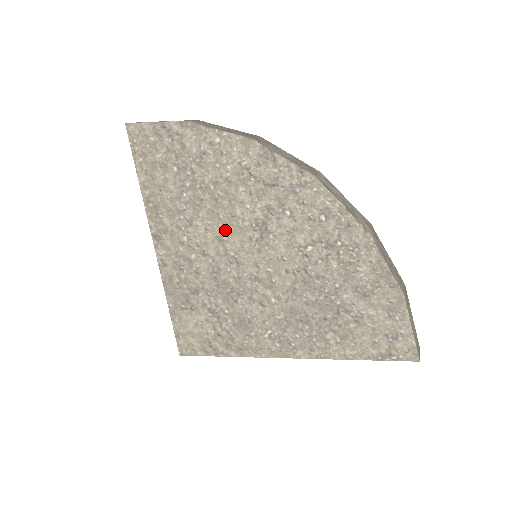
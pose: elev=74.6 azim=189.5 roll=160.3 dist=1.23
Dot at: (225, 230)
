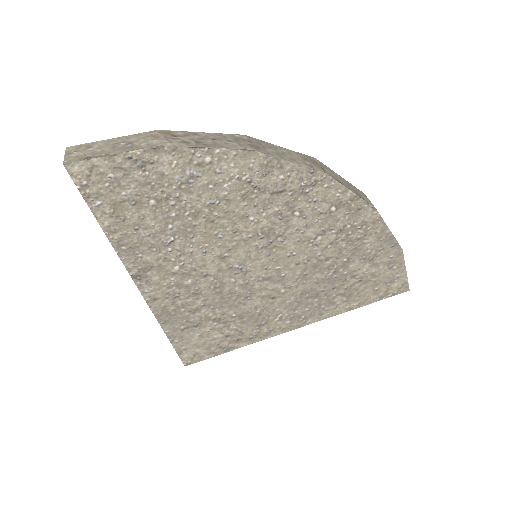
Dot at: (227, 247)
